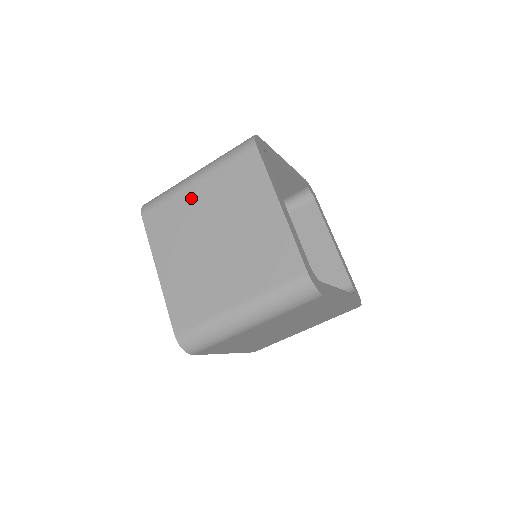
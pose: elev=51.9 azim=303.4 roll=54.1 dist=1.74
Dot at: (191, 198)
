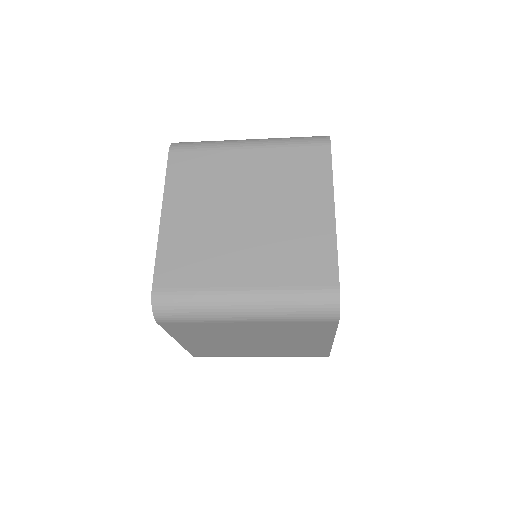
Dot at: (236, 160)
